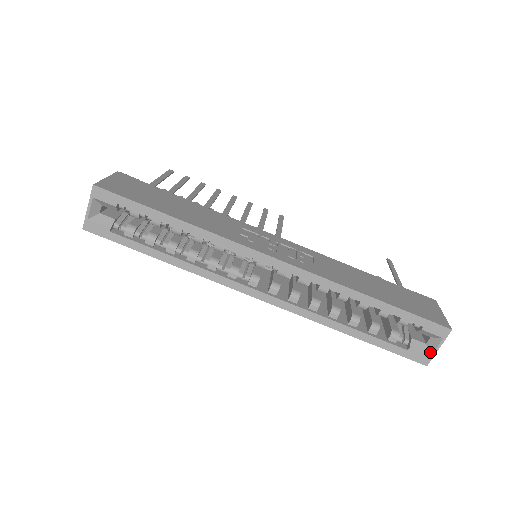
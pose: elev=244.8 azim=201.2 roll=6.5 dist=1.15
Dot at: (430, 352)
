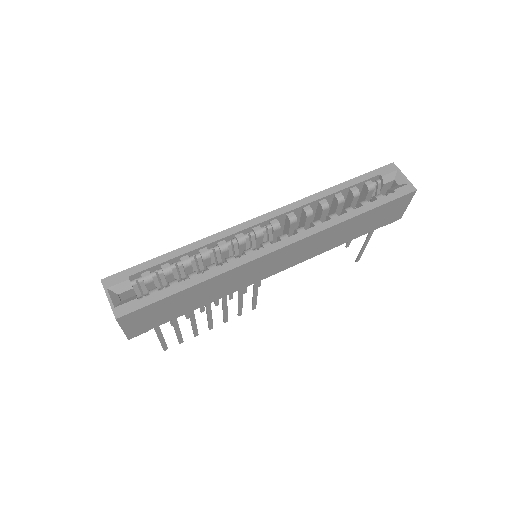
Dot at: (405, 183)
